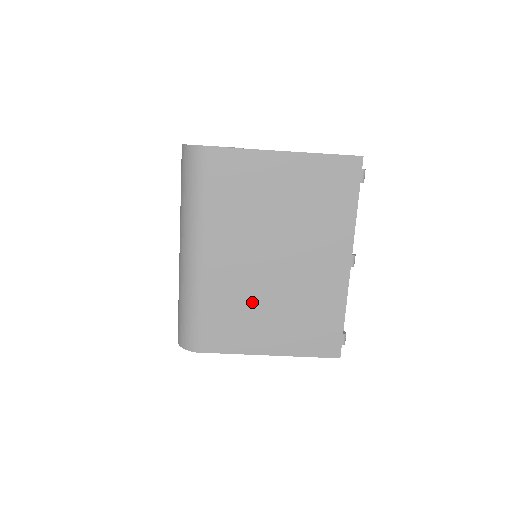
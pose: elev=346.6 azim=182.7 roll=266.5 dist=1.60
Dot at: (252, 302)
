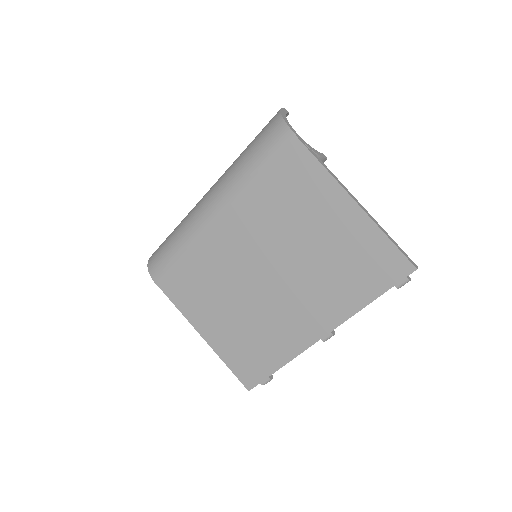
Dot at: (221, 286)
